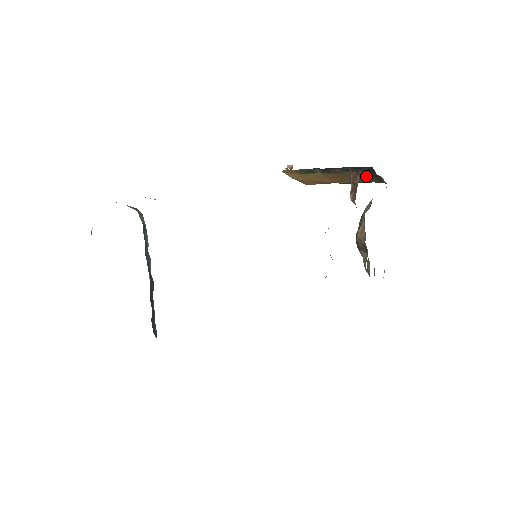
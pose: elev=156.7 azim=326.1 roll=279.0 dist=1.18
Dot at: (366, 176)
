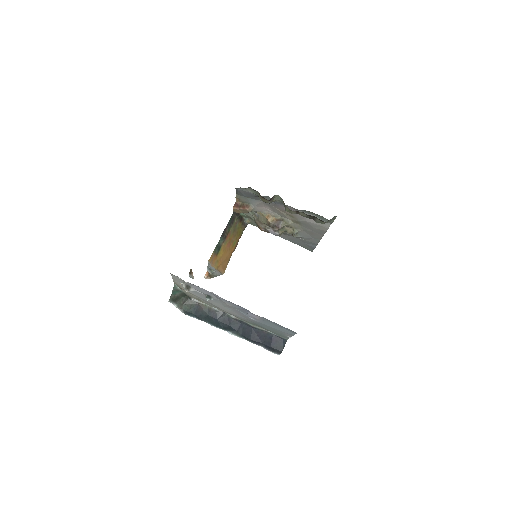
Dot at: (238, 226)
